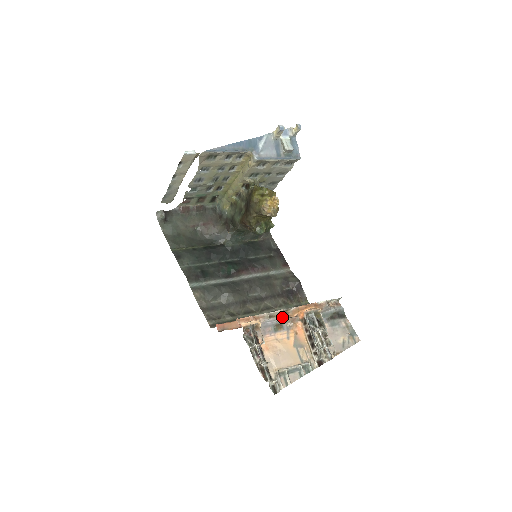
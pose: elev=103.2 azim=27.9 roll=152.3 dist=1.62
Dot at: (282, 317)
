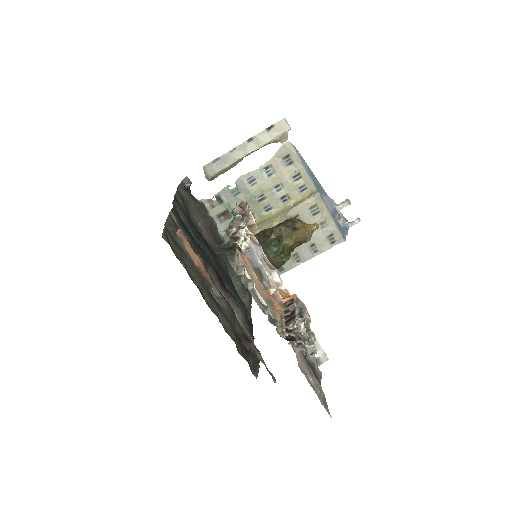
Dot at: (270, 271)
